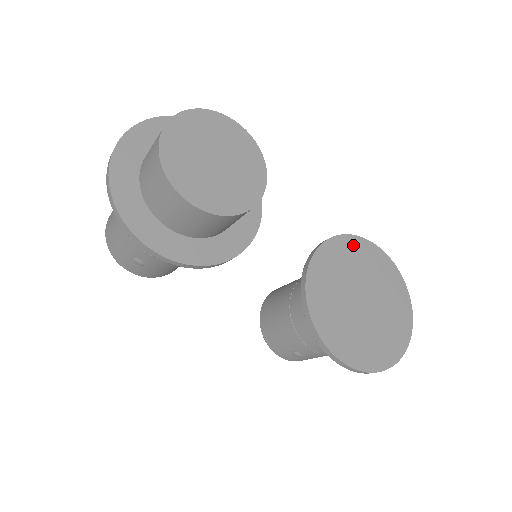
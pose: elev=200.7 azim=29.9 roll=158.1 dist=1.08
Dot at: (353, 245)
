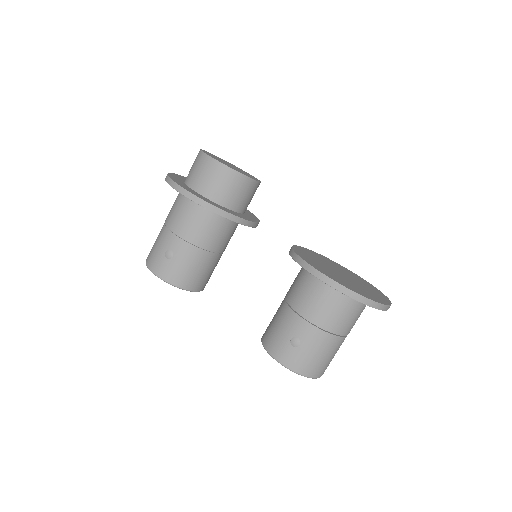
Dot at: (330, 260)
